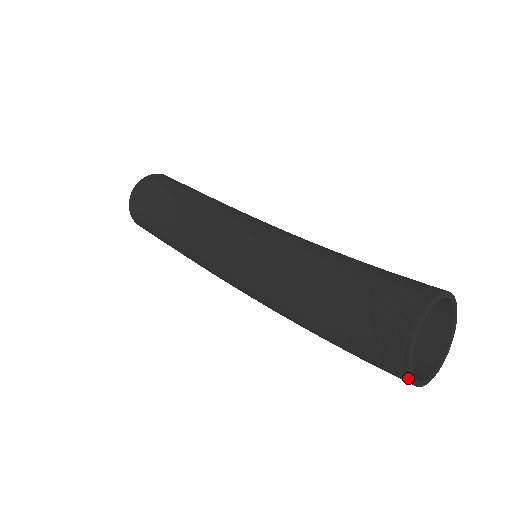
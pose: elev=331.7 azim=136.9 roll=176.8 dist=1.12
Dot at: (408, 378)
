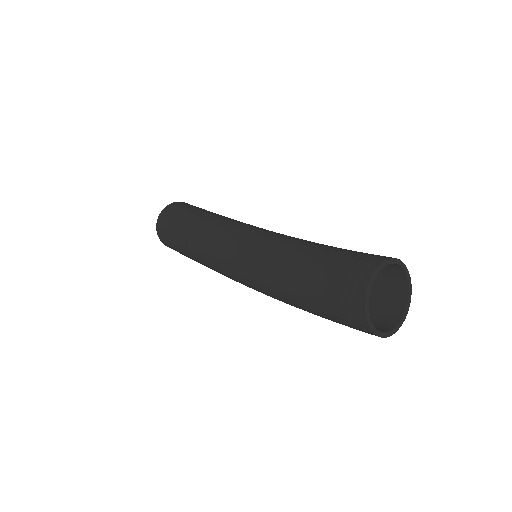
Dot at: (366, 322)
